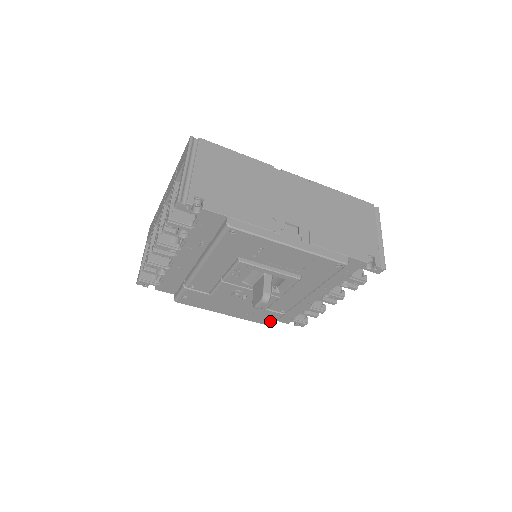
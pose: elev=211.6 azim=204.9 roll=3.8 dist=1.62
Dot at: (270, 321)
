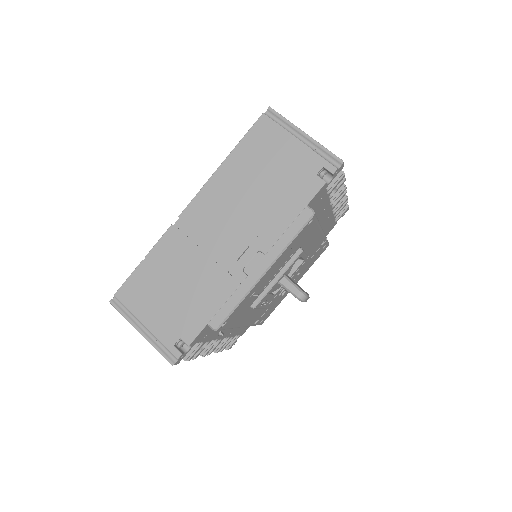
Dot at: (325, 247)
